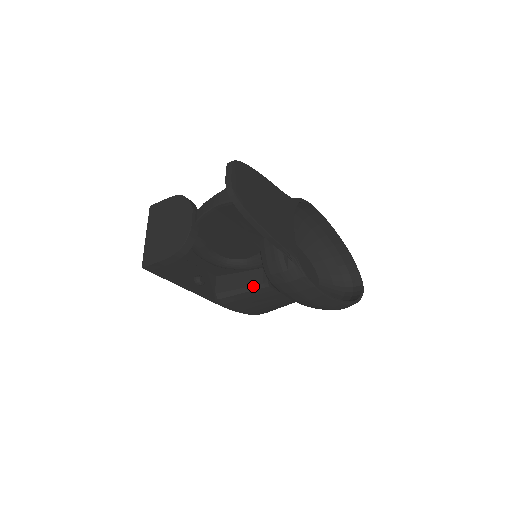
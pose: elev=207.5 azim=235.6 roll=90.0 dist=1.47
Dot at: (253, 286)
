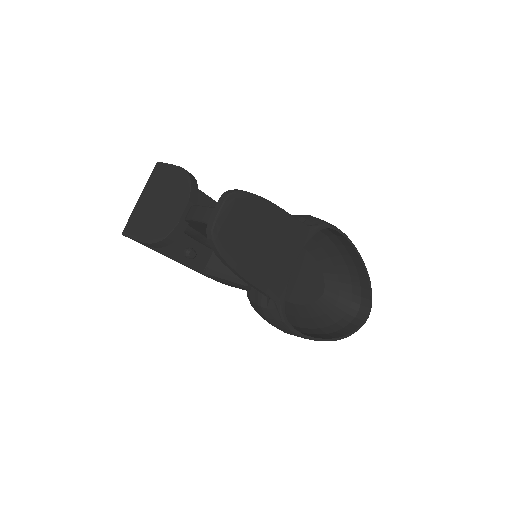
Dot at: (243, 281)
